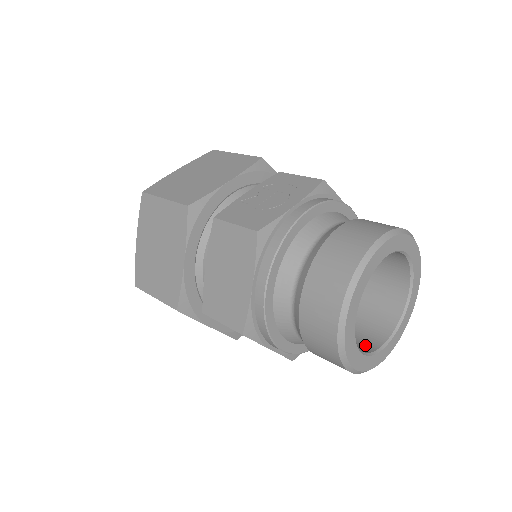
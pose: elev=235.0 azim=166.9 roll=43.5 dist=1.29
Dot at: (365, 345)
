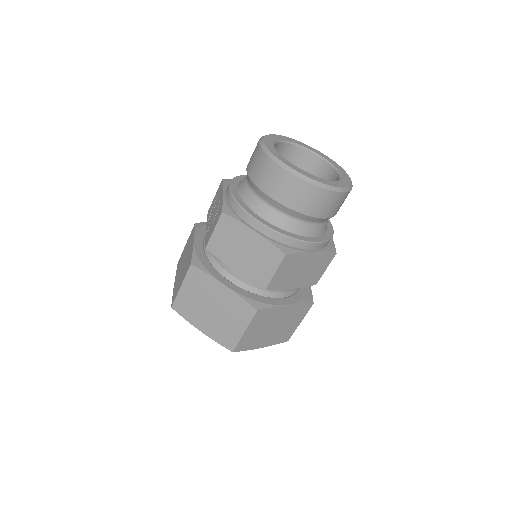
Dot at: occluded
